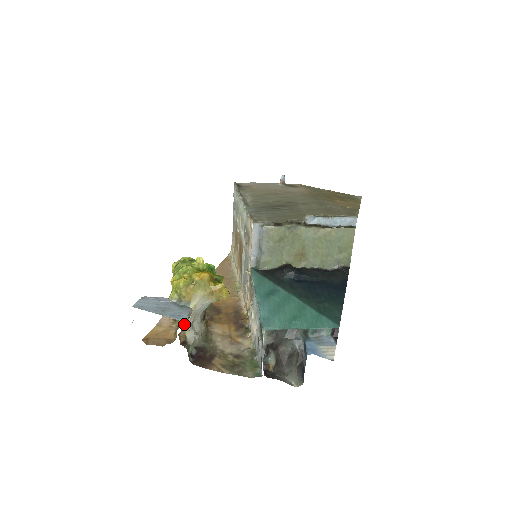
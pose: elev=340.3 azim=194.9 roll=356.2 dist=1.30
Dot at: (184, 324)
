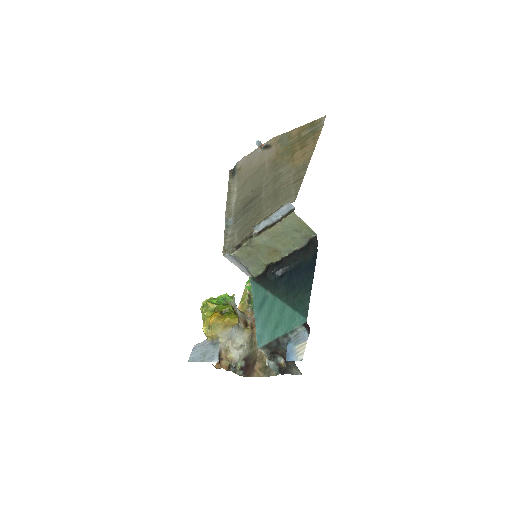
Dot at: (222, 356)
